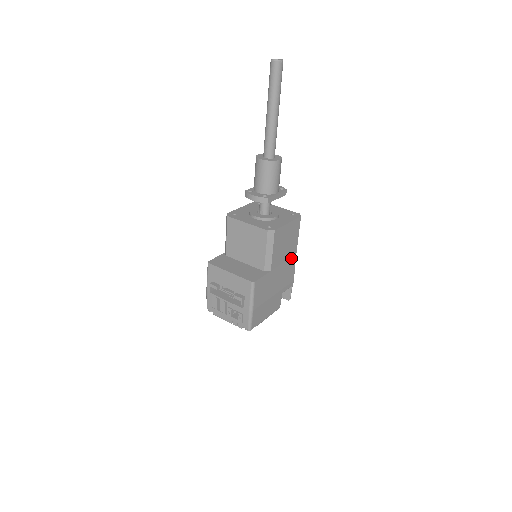
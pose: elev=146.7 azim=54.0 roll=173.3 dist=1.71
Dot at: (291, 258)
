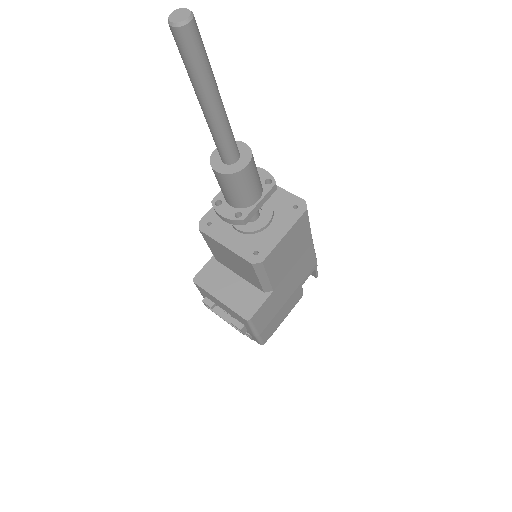
Dot at: (305, 252)
